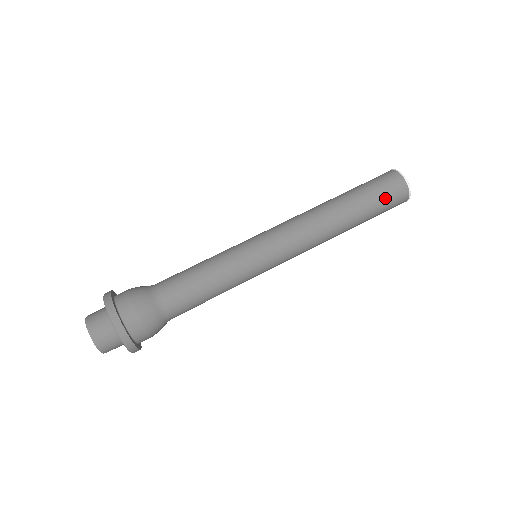
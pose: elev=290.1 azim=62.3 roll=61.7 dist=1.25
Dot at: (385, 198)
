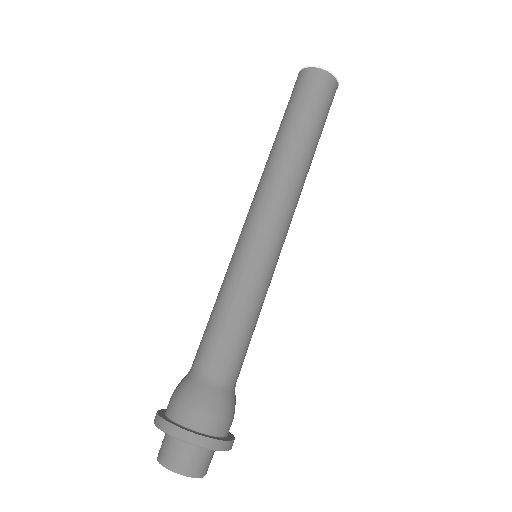
Dot at: (326, 106)
